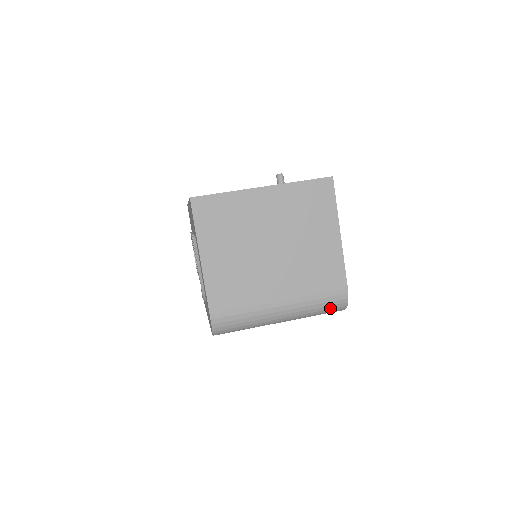
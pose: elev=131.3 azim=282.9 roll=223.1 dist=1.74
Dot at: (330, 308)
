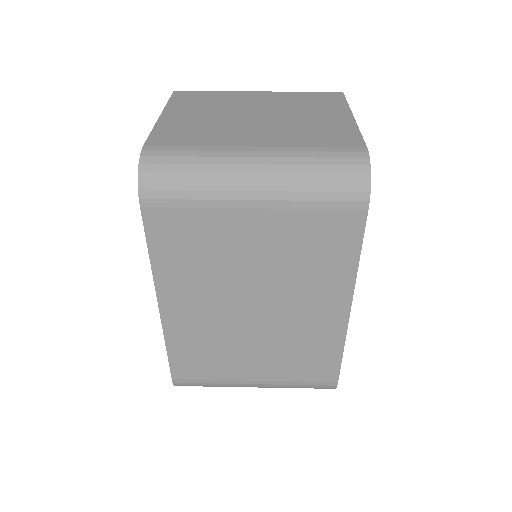
Dot at: (339, 172)
